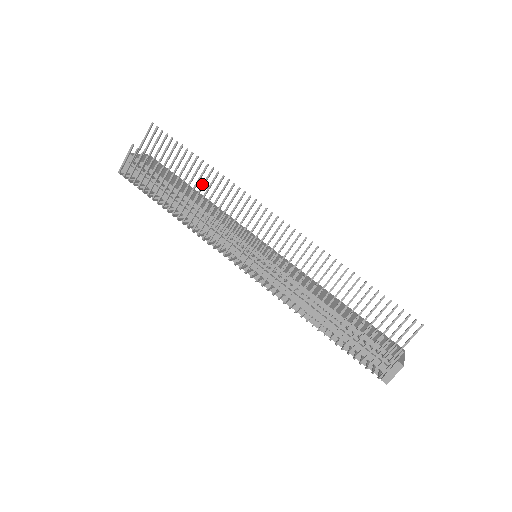
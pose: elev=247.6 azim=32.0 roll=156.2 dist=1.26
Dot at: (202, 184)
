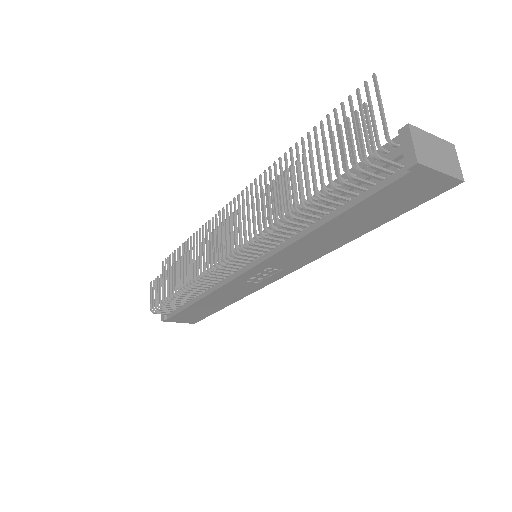
Dot at: occluded
